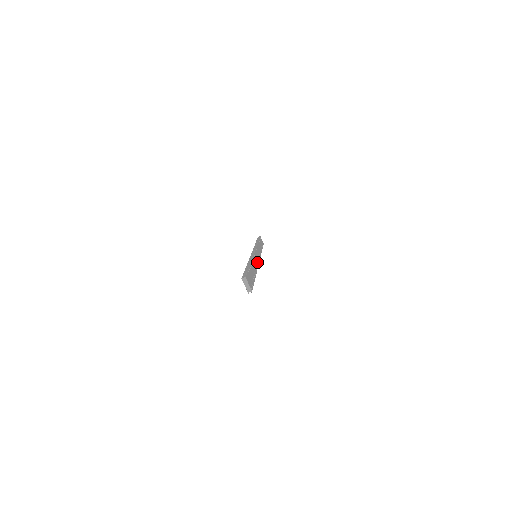
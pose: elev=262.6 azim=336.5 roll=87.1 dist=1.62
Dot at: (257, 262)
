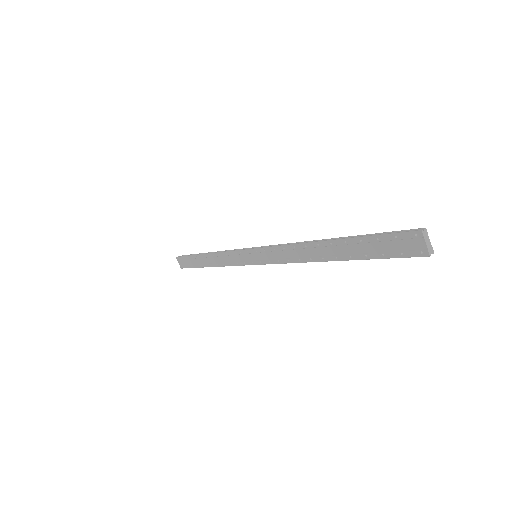
Dot at: occluded
